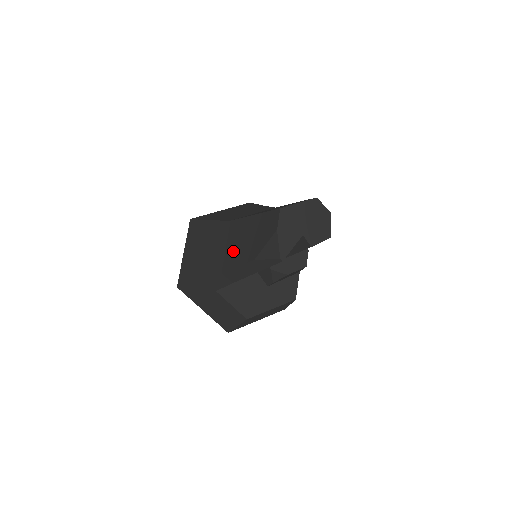
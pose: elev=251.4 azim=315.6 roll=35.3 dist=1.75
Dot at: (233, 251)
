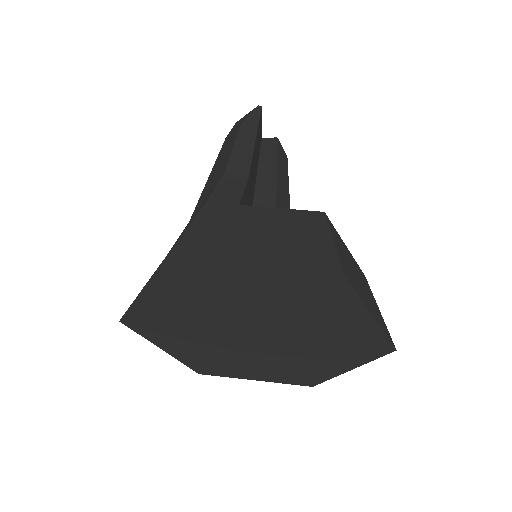
Dot at: (216, 175)
